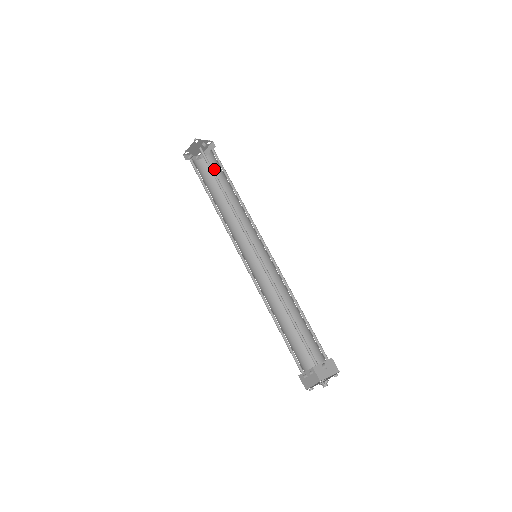
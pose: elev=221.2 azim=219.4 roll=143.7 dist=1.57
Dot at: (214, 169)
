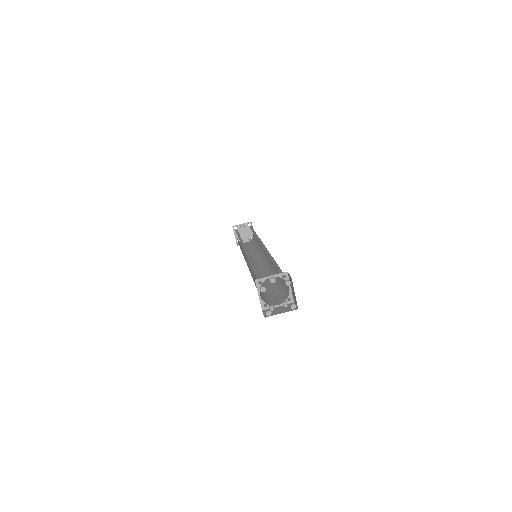
Dot at: (254, 237)
